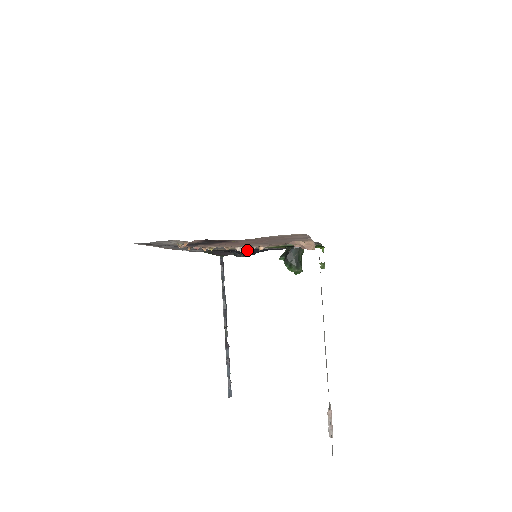
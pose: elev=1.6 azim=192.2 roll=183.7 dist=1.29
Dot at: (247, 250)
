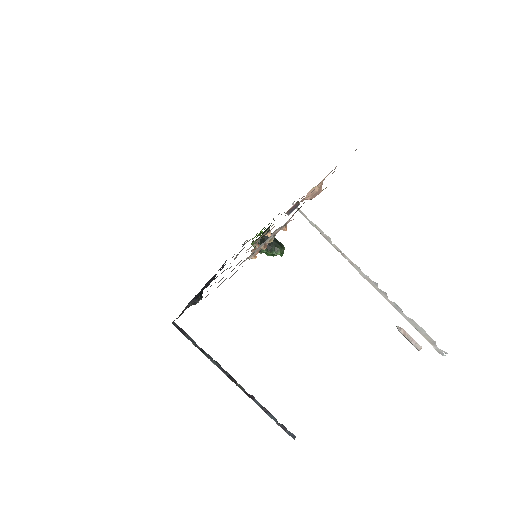
Dot at: occluded
